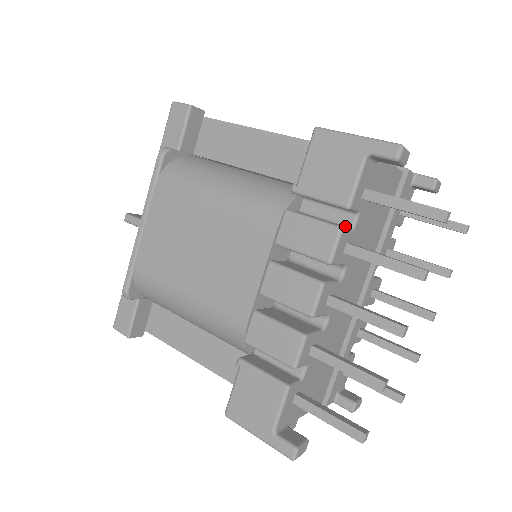
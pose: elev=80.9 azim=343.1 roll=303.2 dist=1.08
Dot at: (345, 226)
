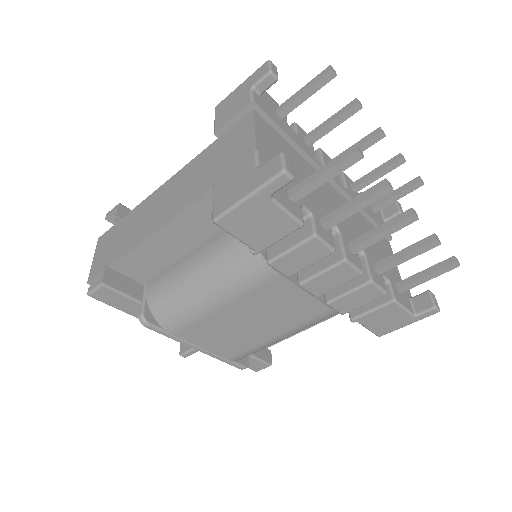
Dot at: (305, 219)
